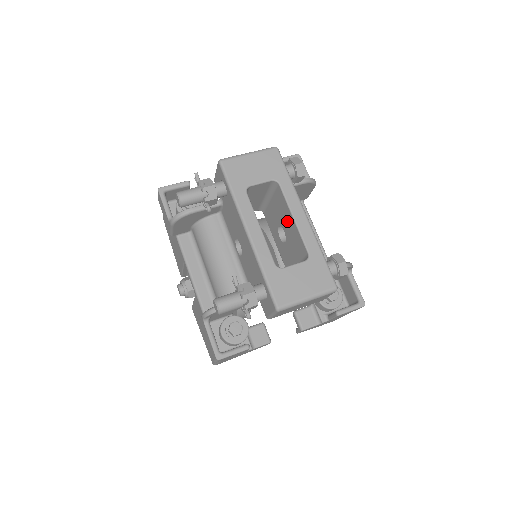
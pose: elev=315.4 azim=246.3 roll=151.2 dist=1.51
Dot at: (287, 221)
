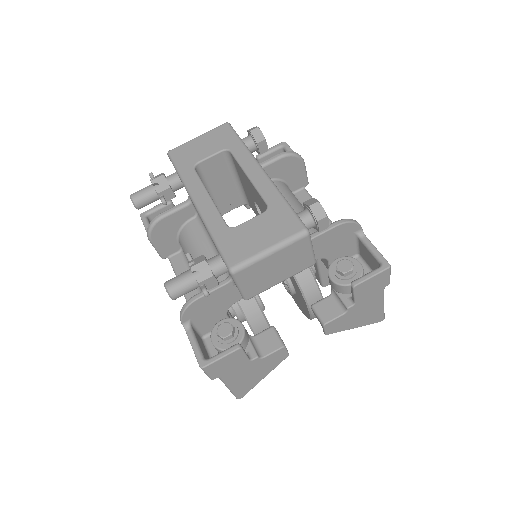
Dot at: (249, 187)
